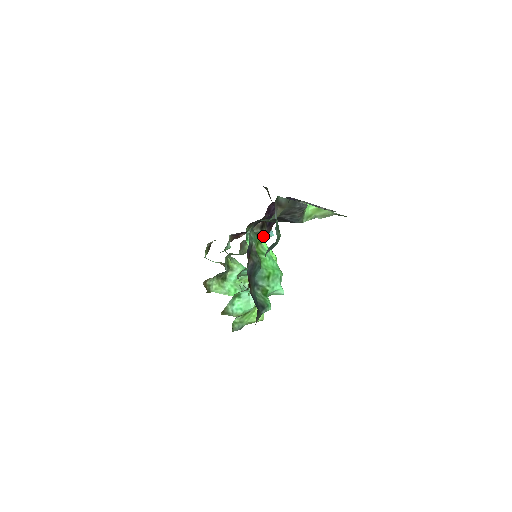
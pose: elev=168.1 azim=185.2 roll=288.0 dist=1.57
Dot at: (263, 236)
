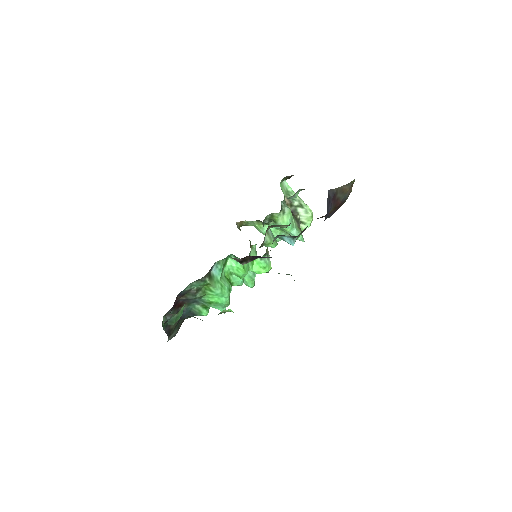
Dot at: occluded
